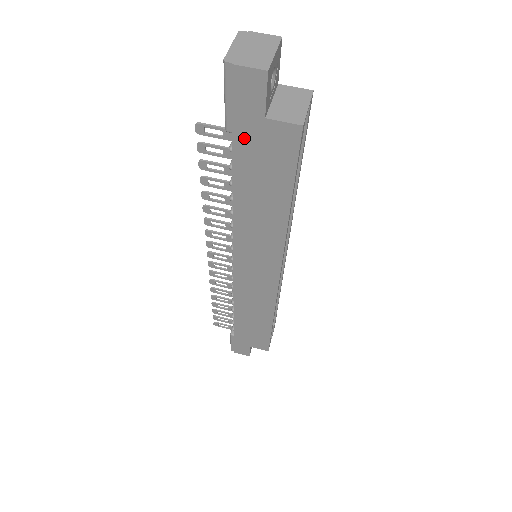
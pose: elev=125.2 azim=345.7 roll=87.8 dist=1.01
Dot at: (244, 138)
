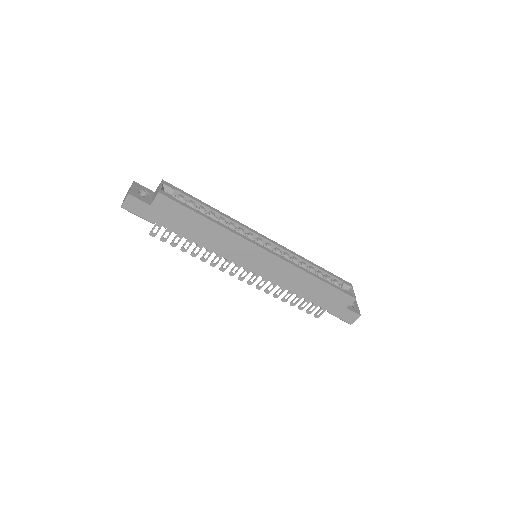
Dot at: (159, 219)
